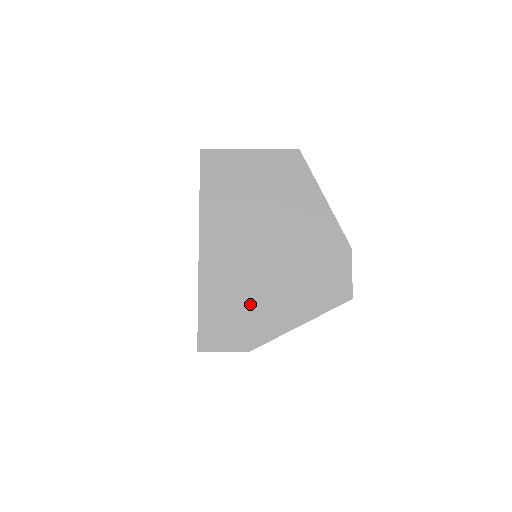
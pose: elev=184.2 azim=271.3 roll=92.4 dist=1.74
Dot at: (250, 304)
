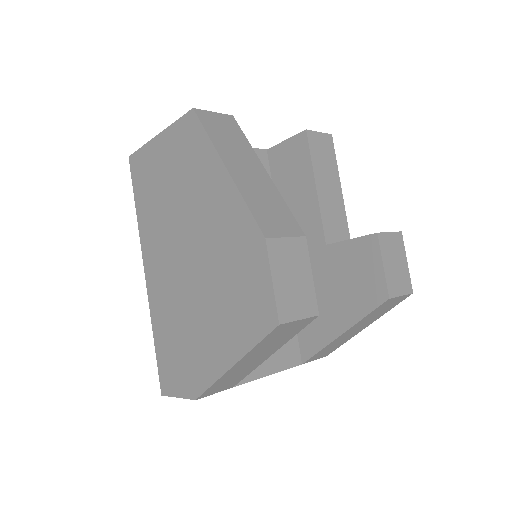
Dot at: (186, 338)
